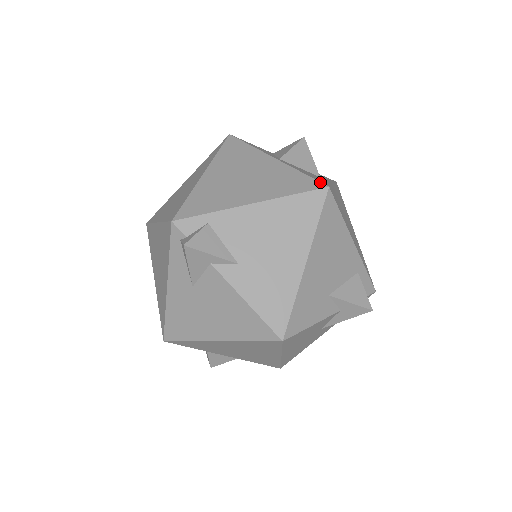
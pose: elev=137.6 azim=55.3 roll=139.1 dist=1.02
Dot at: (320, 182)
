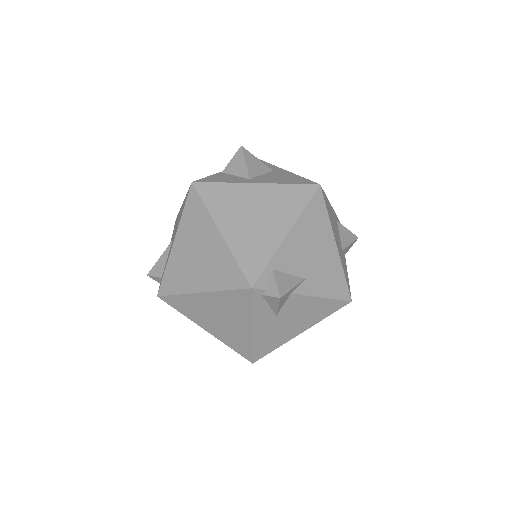
Dot at: (311, 184)
